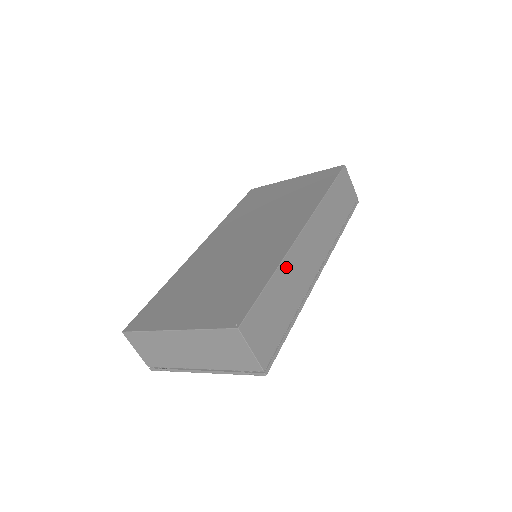
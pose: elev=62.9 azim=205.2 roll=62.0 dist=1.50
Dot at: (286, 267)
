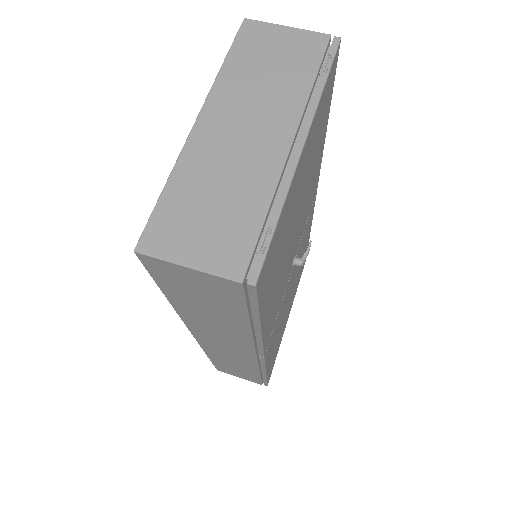
Dot at: occluded
